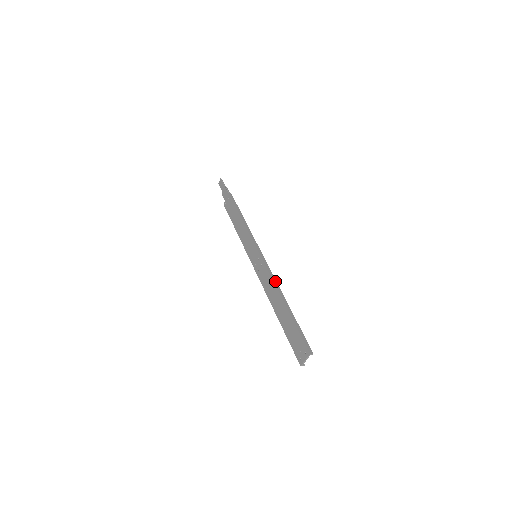
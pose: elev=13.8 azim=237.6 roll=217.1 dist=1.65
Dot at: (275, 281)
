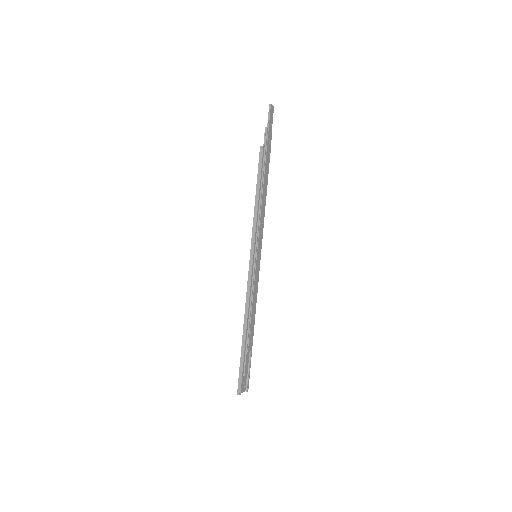
Dot at: (247, 304)
